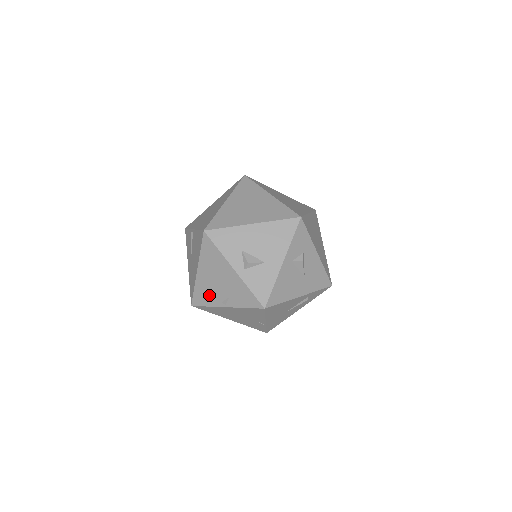
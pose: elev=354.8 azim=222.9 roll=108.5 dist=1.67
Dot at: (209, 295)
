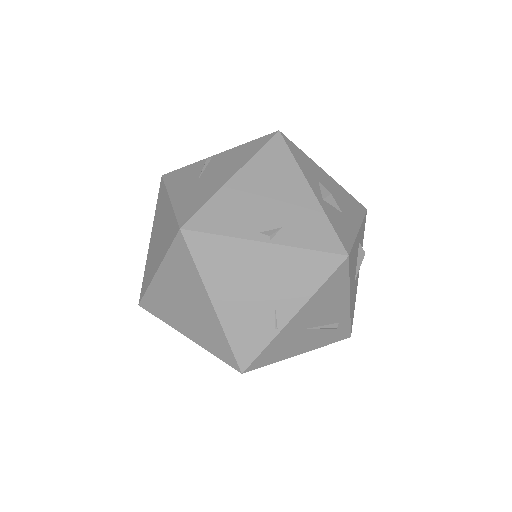
Dot at: (237, 217)
